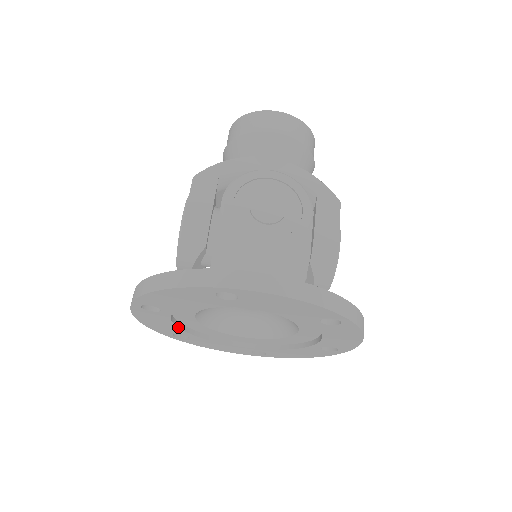
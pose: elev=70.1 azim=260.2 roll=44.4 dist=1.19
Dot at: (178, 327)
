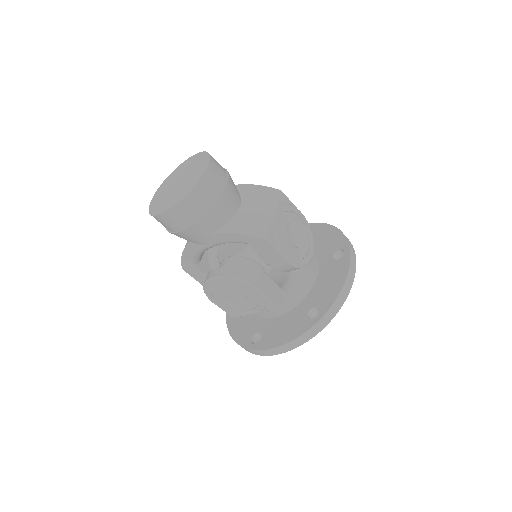
Dot at: occluded
